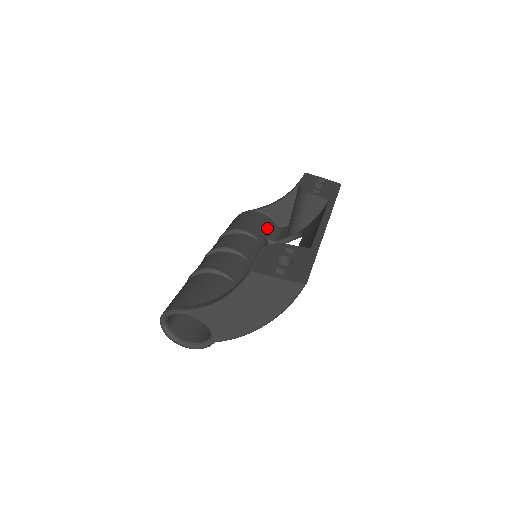
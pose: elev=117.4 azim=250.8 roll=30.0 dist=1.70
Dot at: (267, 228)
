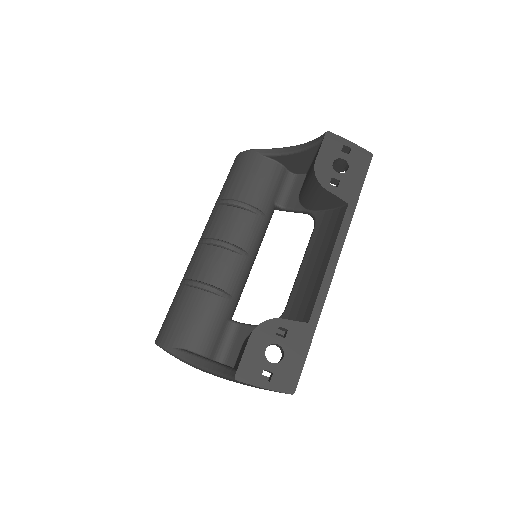
Dot at: (275, 187)
